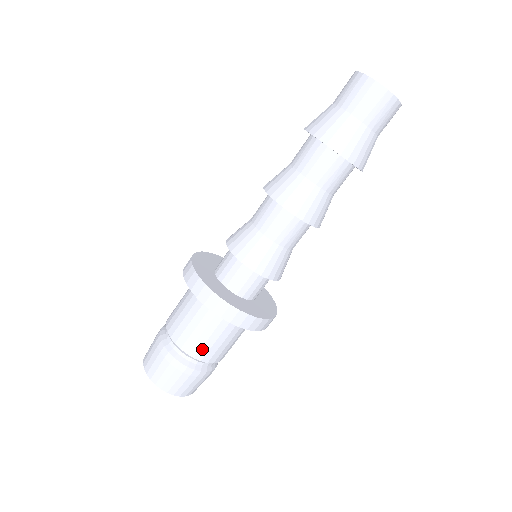
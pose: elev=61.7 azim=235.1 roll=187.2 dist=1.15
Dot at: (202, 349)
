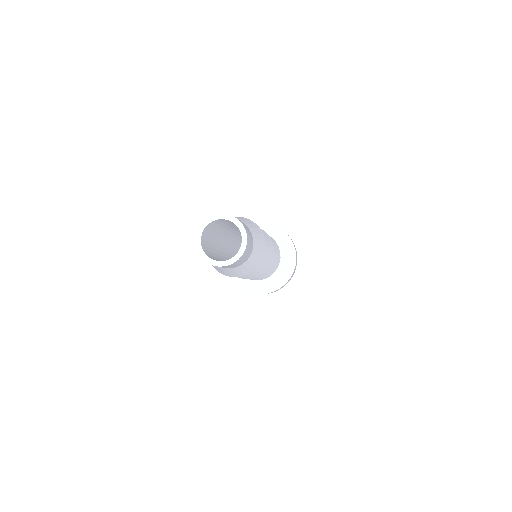
Dot at: occluded
